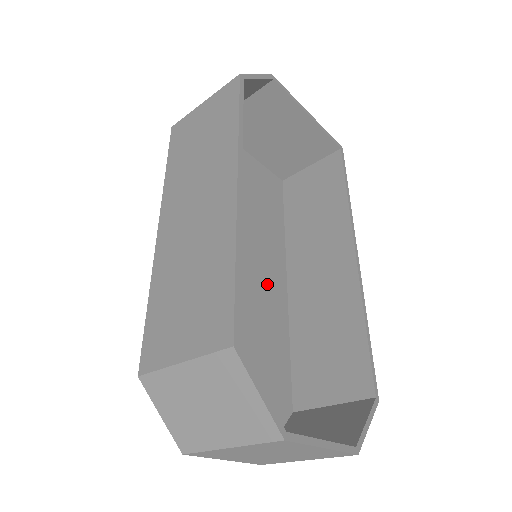
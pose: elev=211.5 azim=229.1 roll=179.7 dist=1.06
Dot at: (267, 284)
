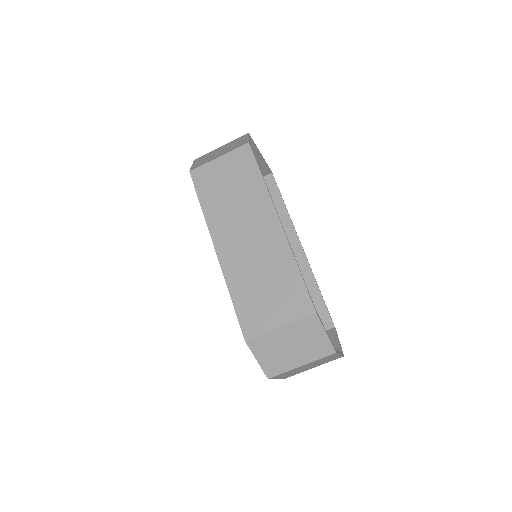
Dot at: occluded
